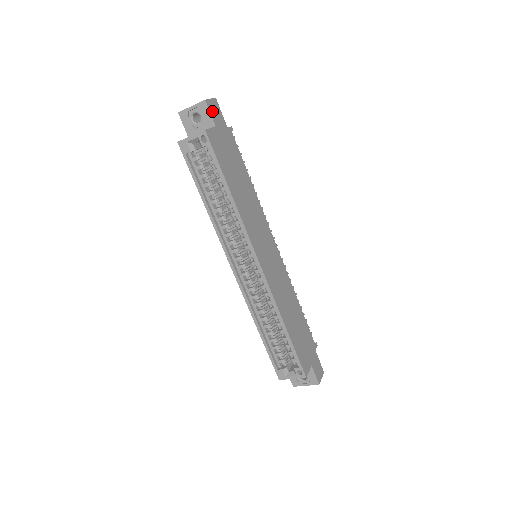
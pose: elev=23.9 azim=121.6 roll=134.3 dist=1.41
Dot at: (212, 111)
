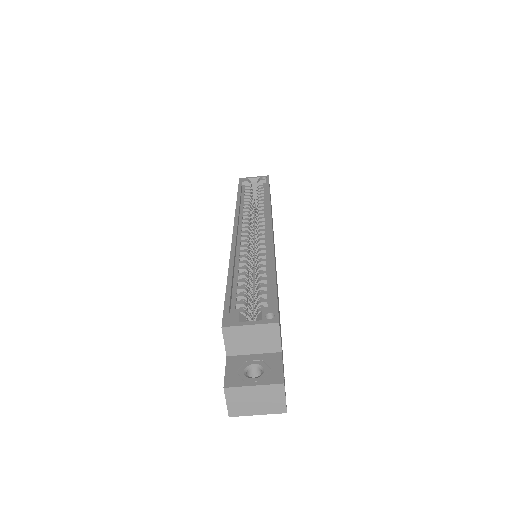
Dot at: (270, 194)
